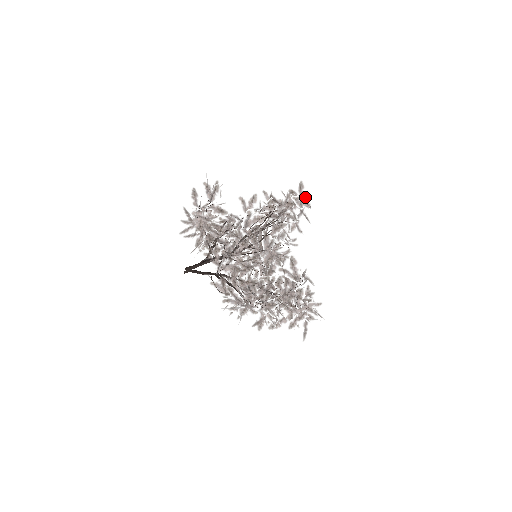
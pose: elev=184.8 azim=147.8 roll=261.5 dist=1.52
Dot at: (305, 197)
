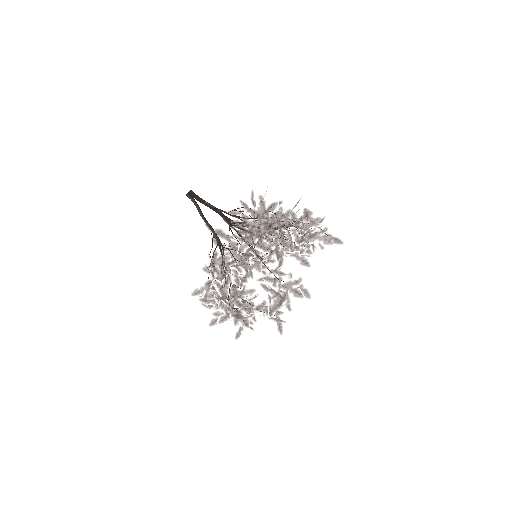
Dot at: occluded
